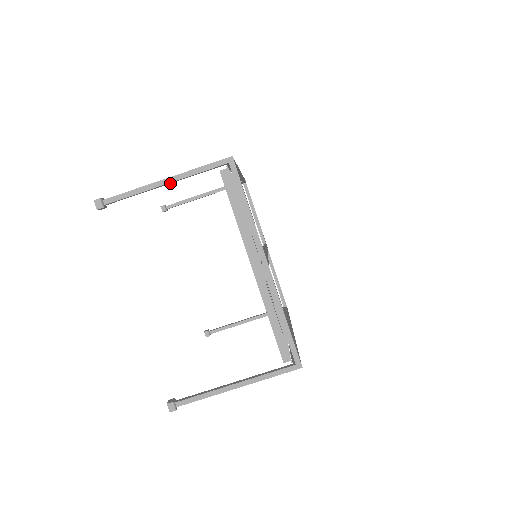
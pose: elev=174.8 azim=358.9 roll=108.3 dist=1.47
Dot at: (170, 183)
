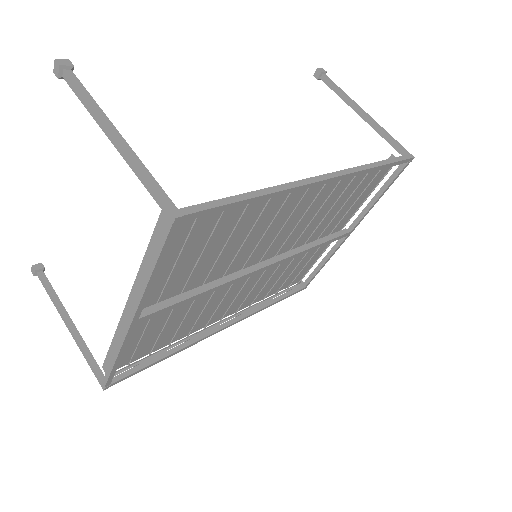
Dot at: (121, 143)
